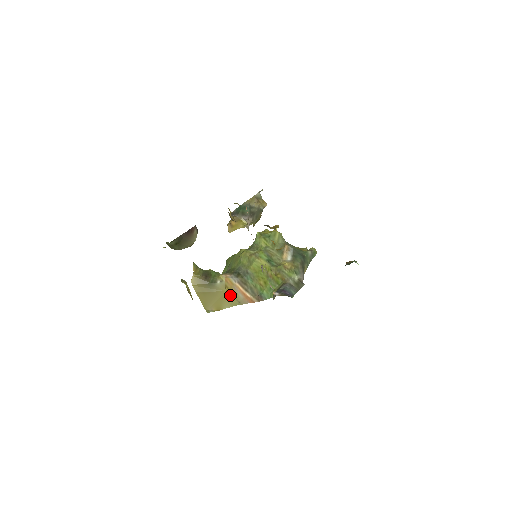
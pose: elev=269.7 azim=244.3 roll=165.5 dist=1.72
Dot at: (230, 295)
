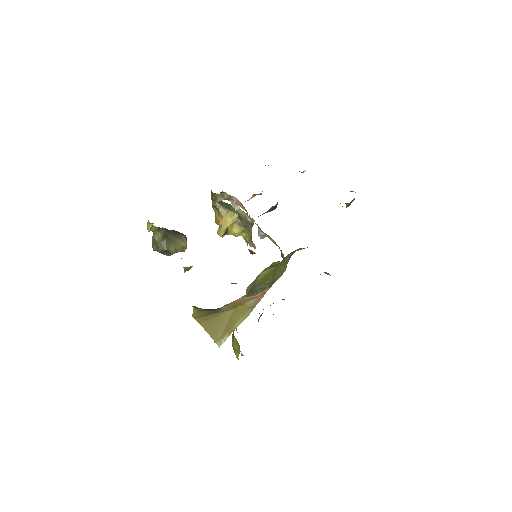
Dot at: (240, 309)
